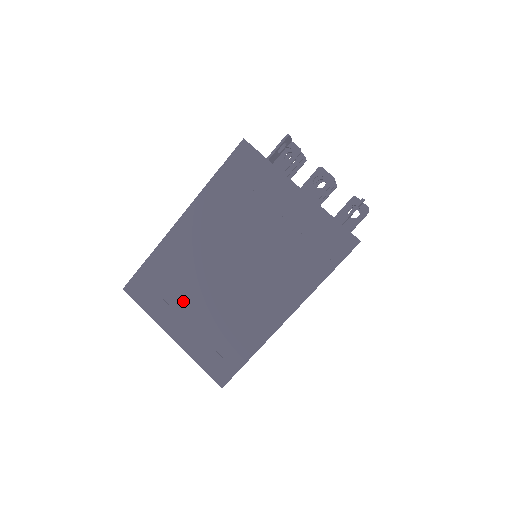
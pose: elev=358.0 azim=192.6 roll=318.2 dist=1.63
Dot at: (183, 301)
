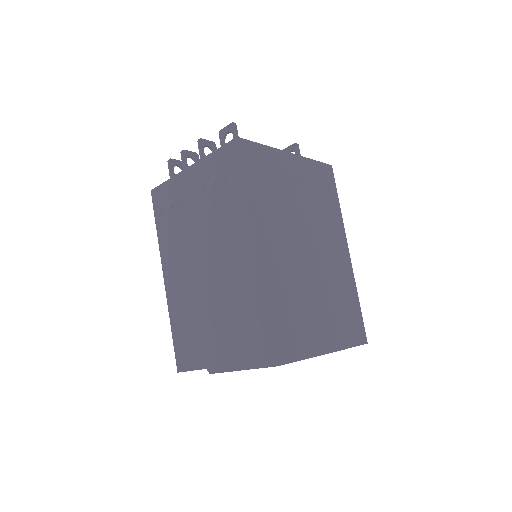
Dot at: (311, 315)
